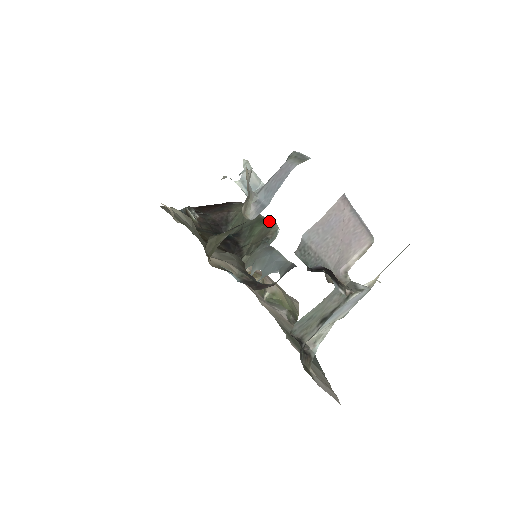
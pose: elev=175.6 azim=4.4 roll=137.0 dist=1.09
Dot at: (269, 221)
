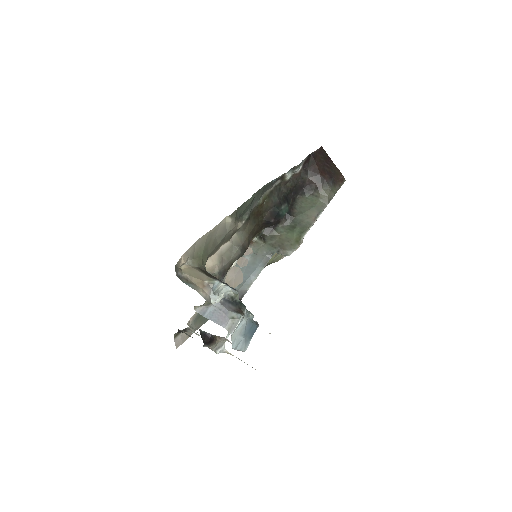
Dot at: (297, 242)
